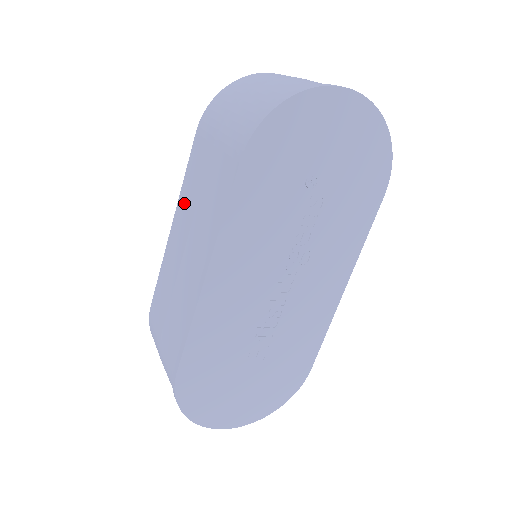
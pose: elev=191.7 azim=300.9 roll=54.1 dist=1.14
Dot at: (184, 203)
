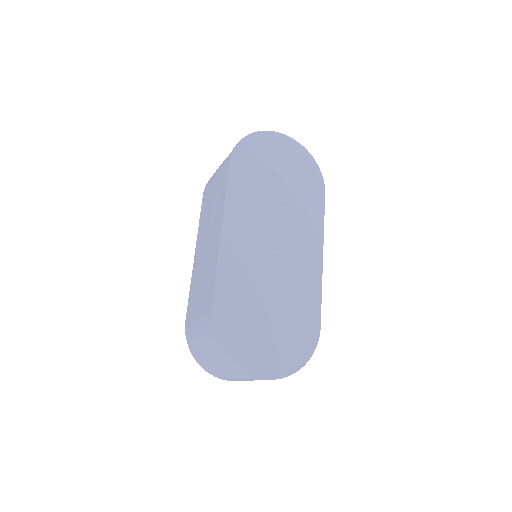
Dot at: (201, 231)
